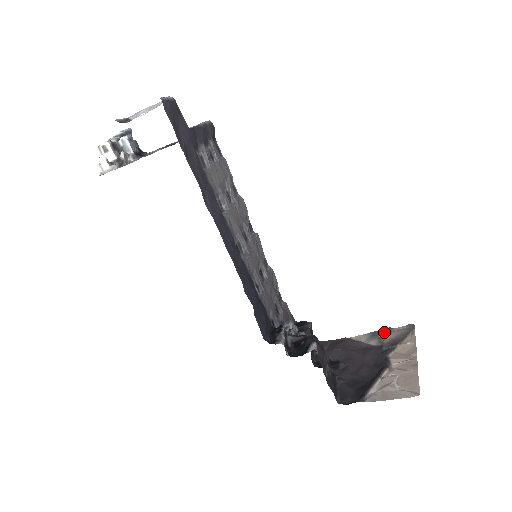
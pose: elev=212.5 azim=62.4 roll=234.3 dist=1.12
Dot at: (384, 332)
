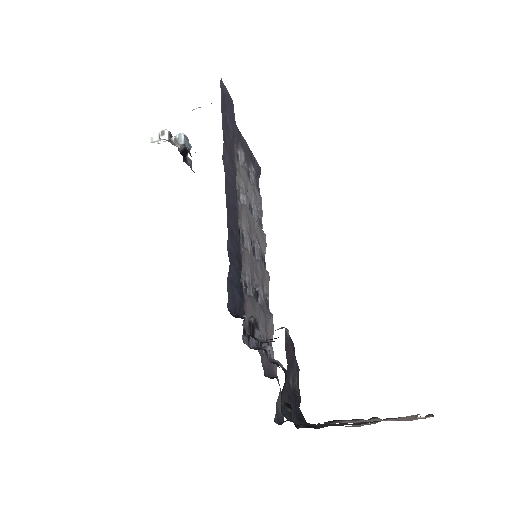
Dot at: occluded
